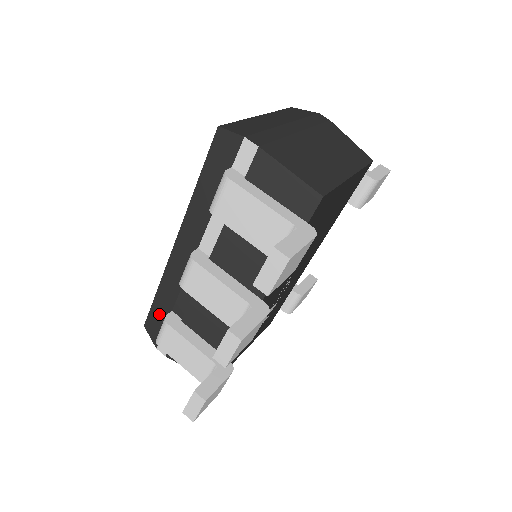
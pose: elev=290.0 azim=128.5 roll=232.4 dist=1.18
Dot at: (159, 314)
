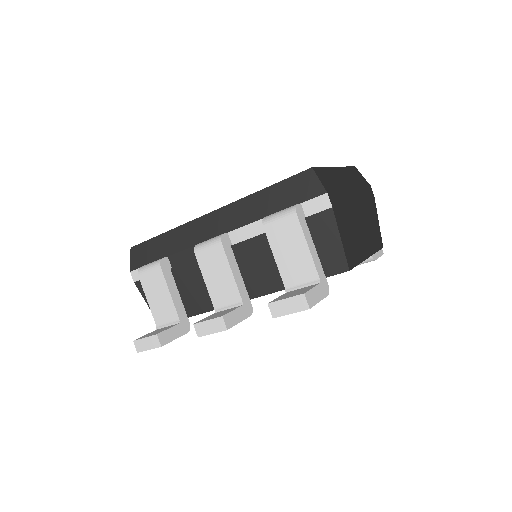
Dot at: (153, 250)
